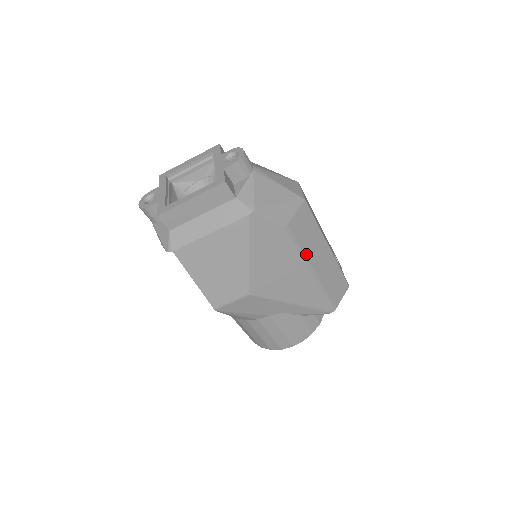
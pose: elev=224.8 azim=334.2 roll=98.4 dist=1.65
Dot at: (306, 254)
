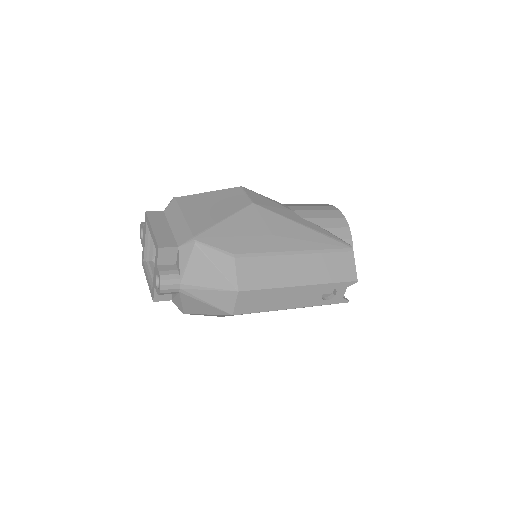
Dot at: occluded
